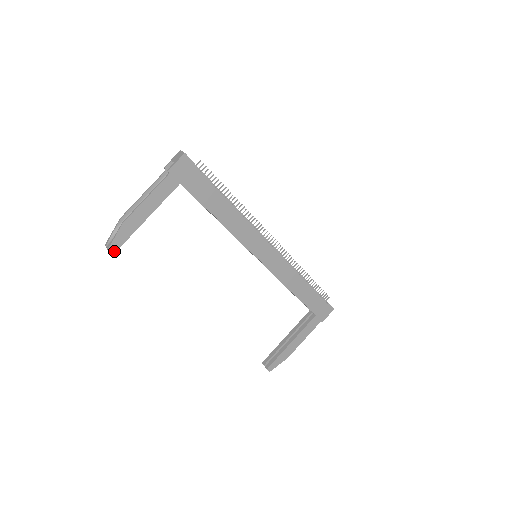
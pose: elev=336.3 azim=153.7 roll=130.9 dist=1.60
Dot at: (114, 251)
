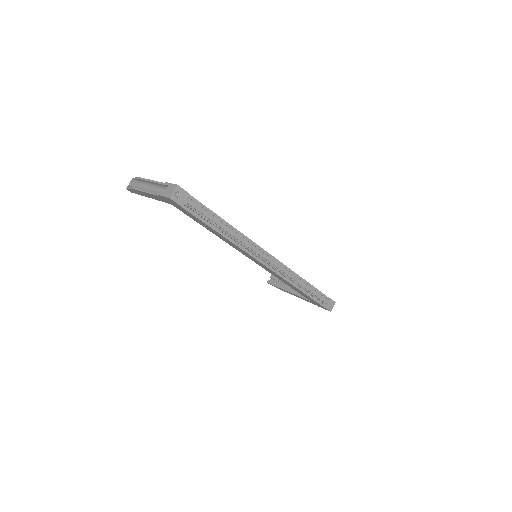
Dot at: (131, 192)
